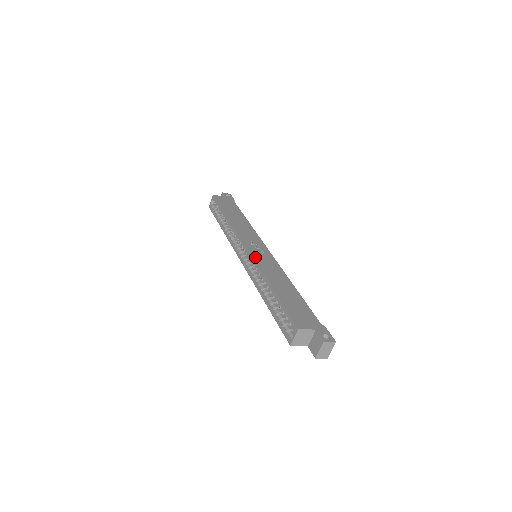
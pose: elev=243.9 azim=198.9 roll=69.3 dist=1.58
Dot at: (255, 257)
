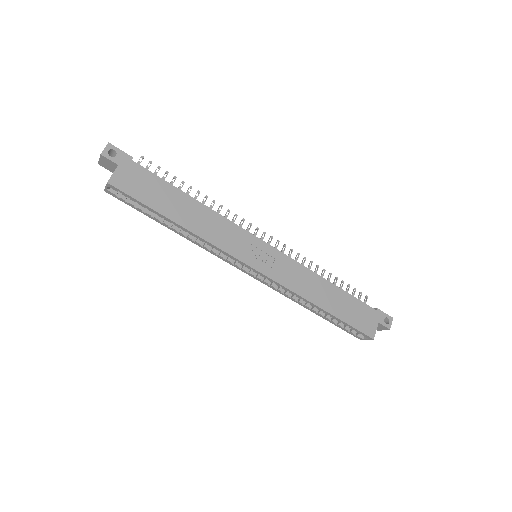
Dot at: (276, 279)
